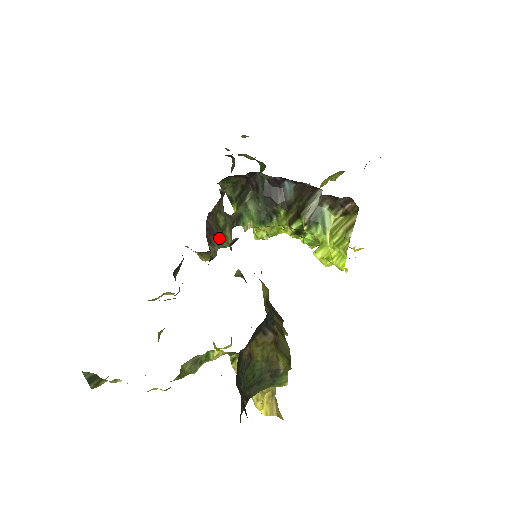
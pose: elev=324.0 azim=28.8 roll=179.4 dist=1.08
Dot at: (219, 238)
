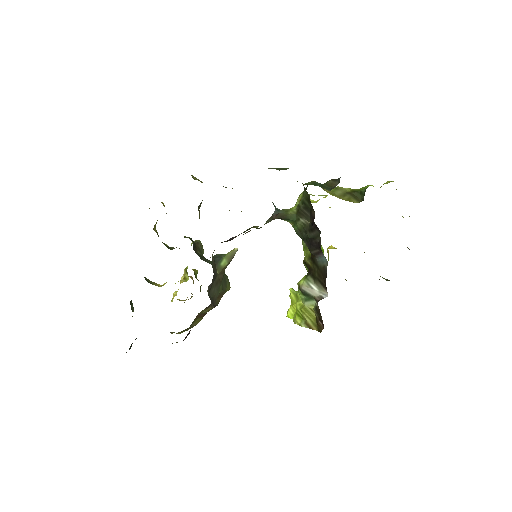
Dot at: occluded
